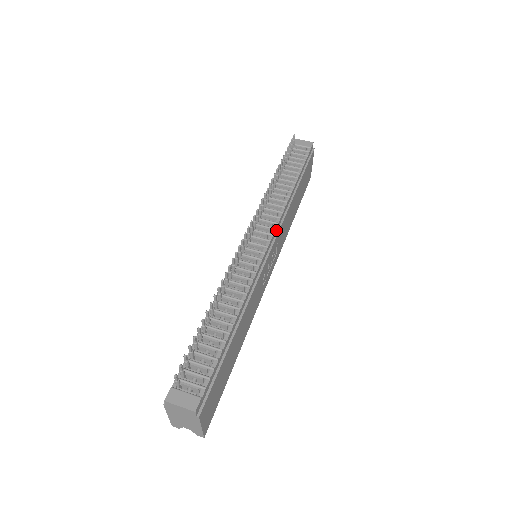
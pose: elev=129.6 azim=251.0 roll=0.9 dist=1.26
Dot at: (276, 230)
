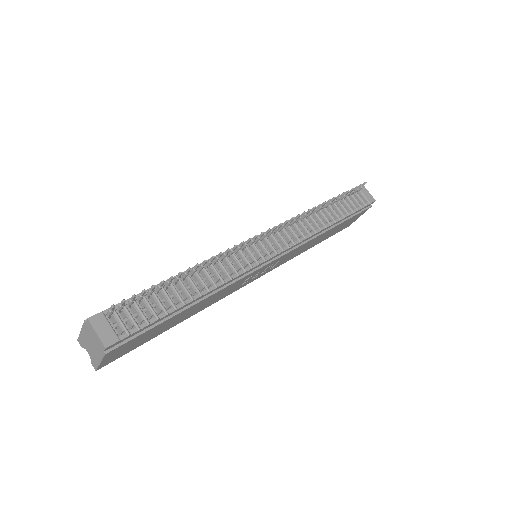
Dot at: (289, 249)
